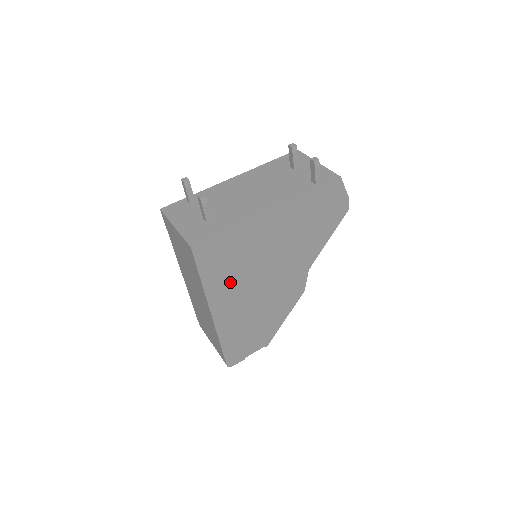
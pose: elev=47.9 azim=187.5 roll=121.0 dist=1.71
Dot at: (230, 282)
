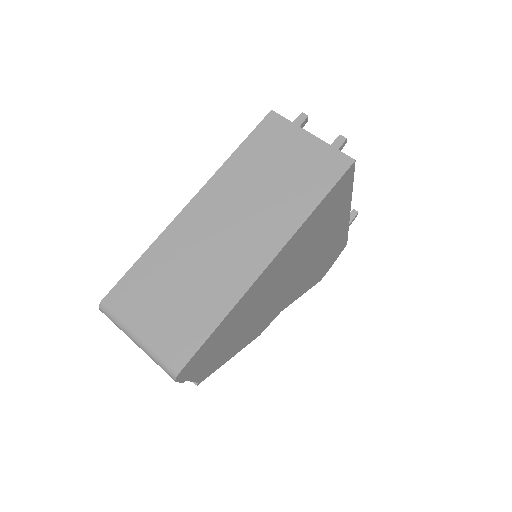
Dot at: (302, 242)
